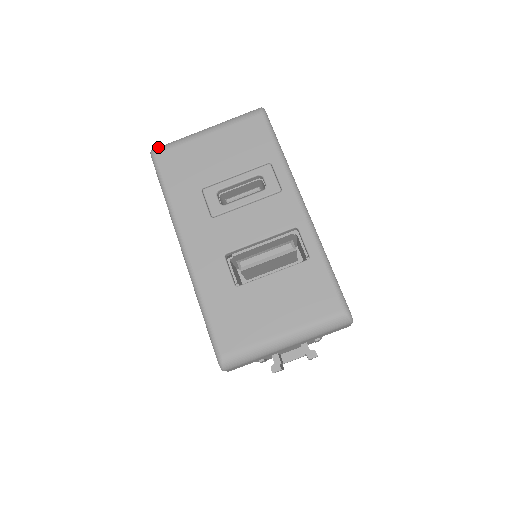
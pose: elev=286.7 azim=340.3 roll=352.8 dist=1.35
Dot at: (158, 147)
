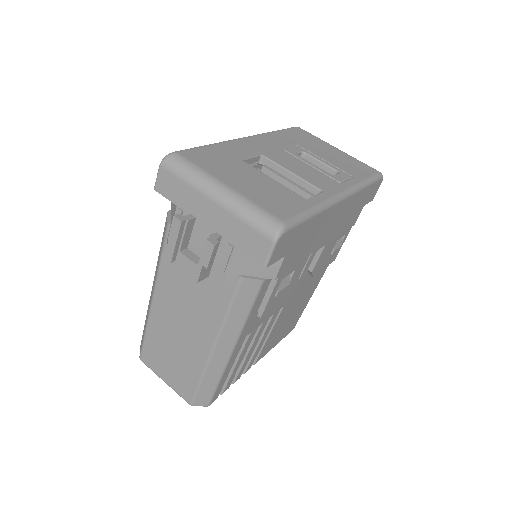
Dot at: occluded
